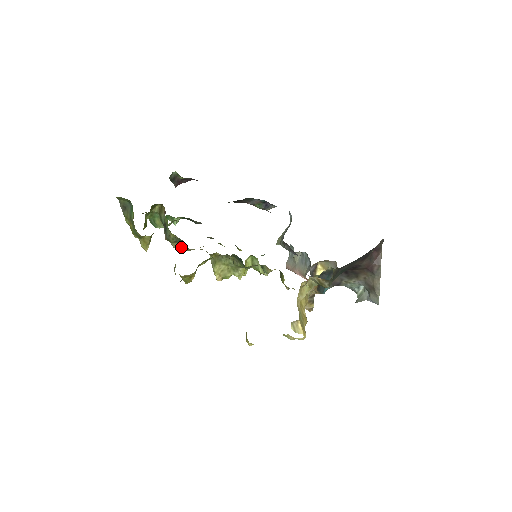
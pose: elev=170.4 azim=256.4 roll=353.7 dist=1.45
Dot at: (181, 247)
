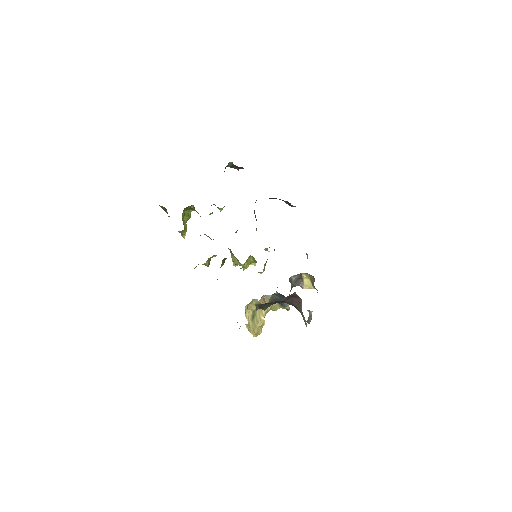
Dot at: (209, 237)
